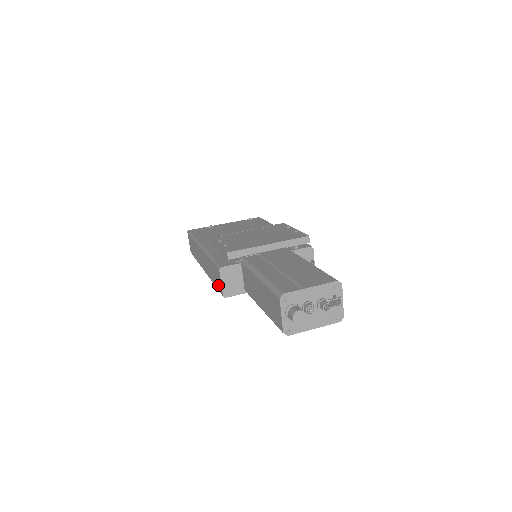
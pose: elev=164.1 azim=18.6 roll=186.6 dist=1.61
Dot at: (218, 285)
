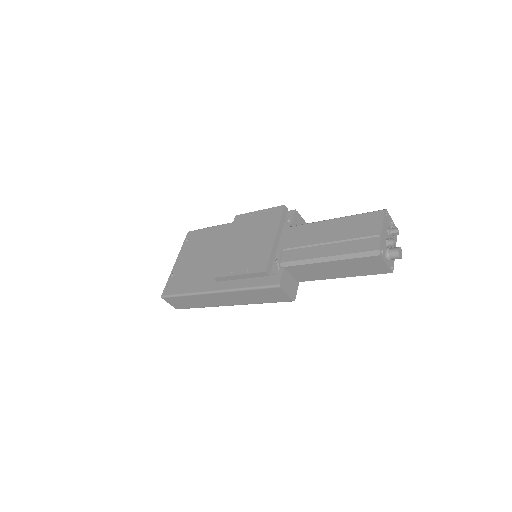
Dot at: (278, 299)
